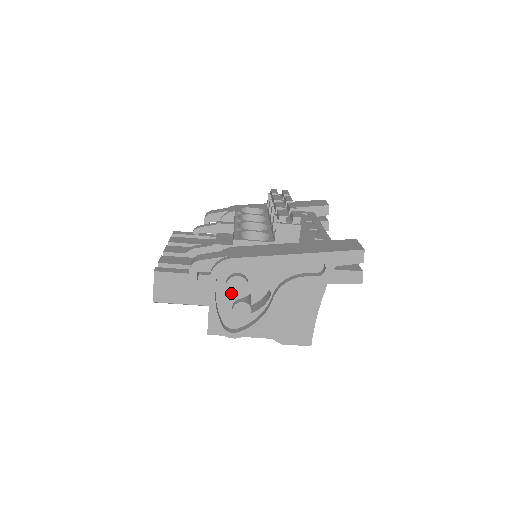
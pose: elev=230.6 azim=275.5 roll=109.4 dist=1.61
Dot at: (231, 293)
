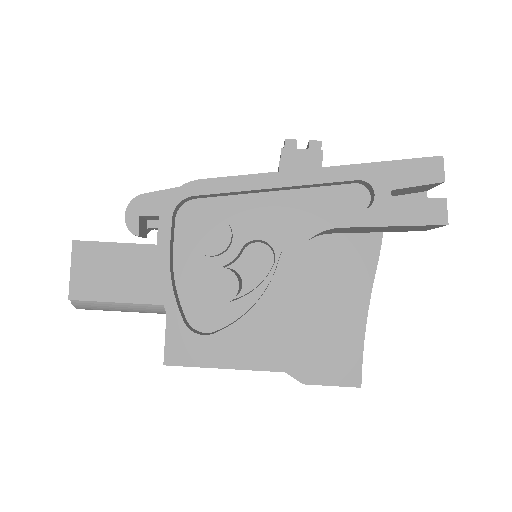
Dot at: (199, 249)
